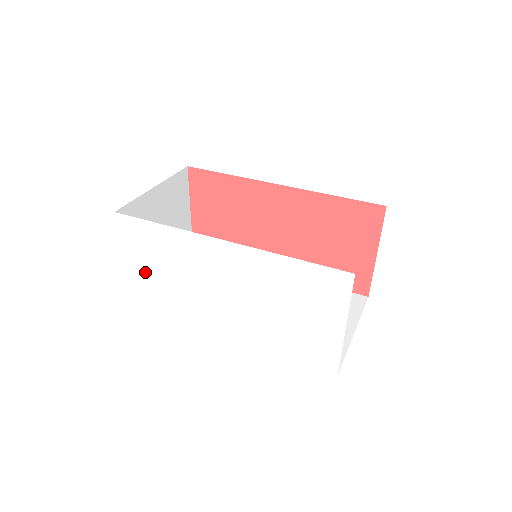
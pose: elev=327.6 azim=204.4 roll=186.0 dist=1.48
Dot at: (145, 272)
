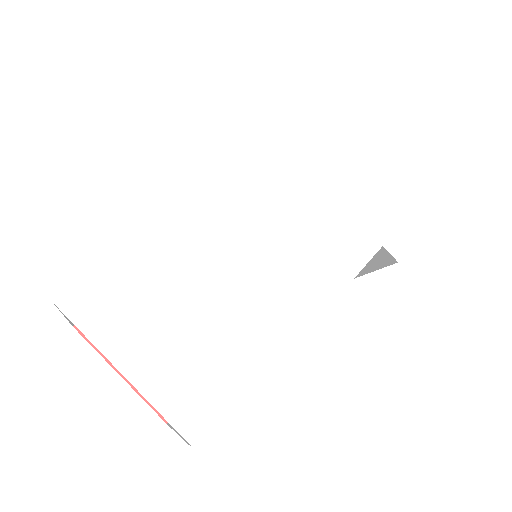
Dot at: (183, 355)
